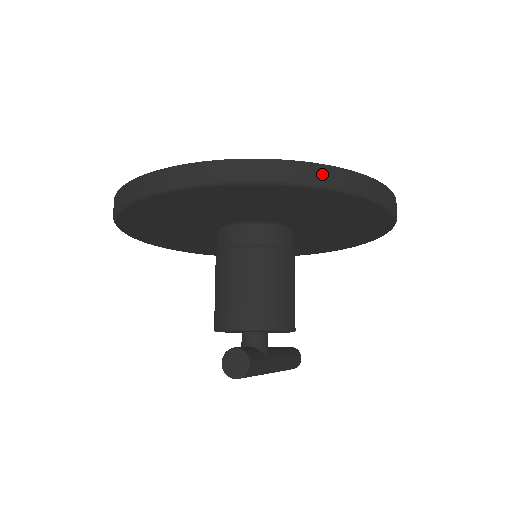
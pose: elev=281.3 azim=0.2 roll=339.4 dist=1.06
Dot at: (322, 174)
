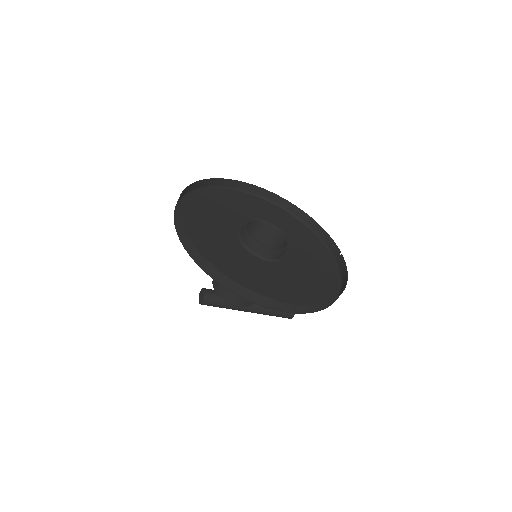
Dot at: (208, 268)
